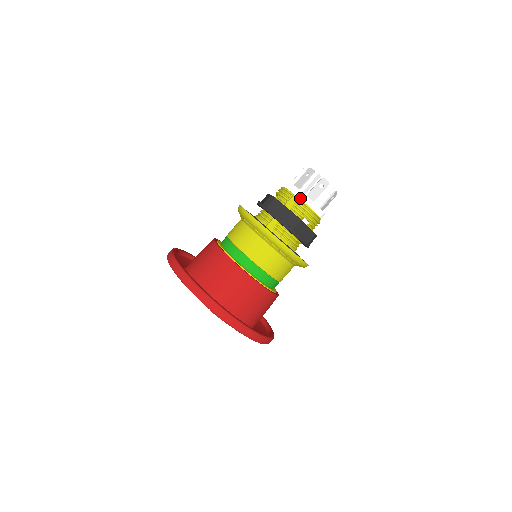
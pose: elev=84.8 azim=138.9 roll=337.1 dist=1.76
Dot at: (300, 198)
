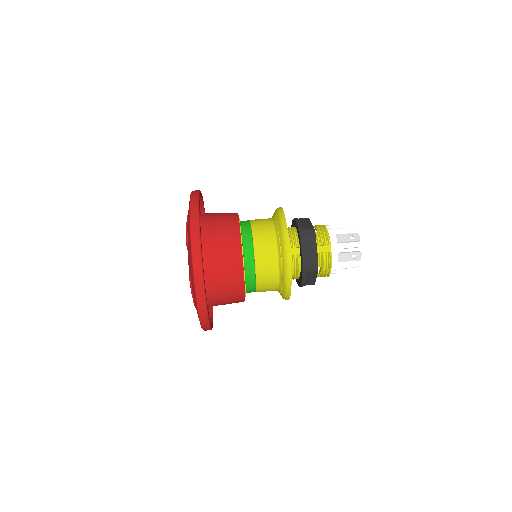
Dot at: (332, 252)
